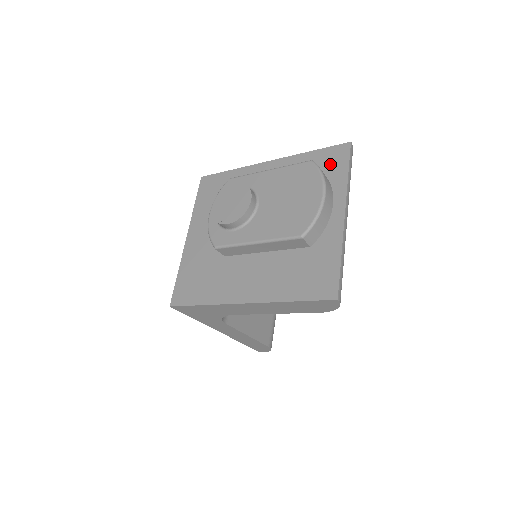
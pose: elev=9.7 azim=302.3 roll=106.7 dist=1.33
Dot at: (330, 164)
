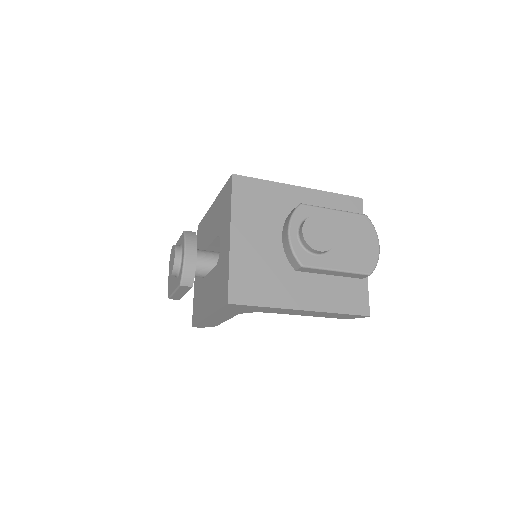
Dot at: (351, 211)
